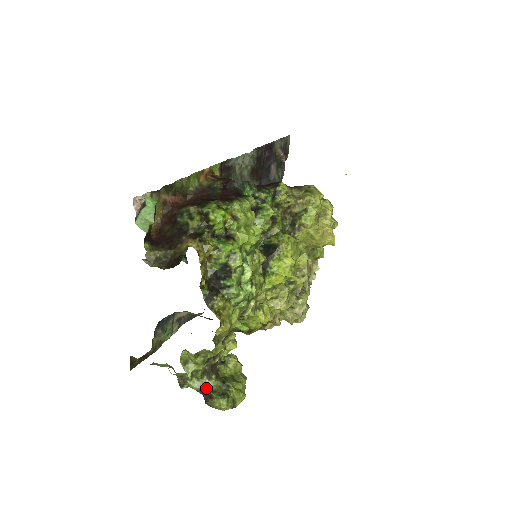
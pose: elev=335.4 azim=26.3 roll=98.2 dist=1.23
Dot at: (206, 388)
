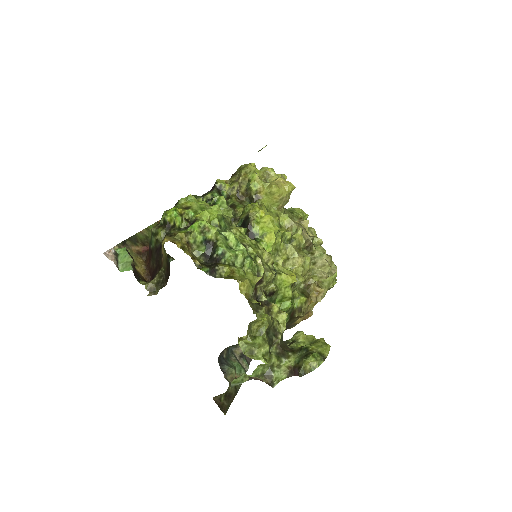
Dot at: (291, 366)
